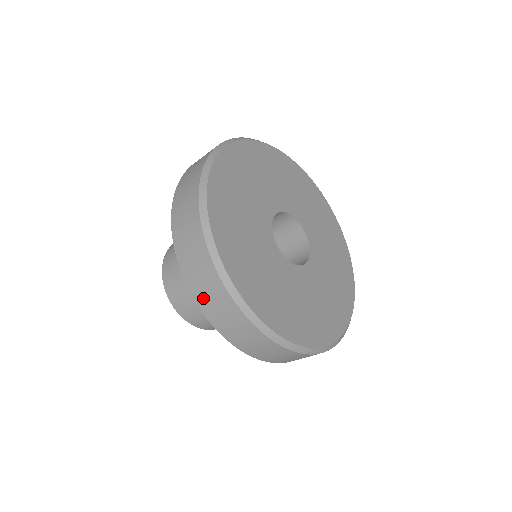
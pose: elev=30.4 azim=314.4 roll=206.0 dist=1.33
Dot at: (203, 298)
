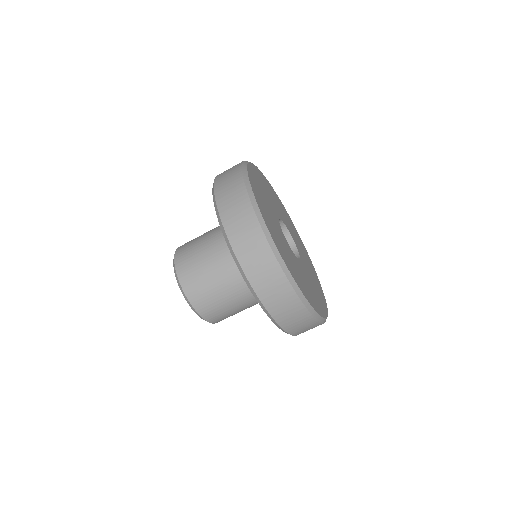
Dot at: (223, 197)
